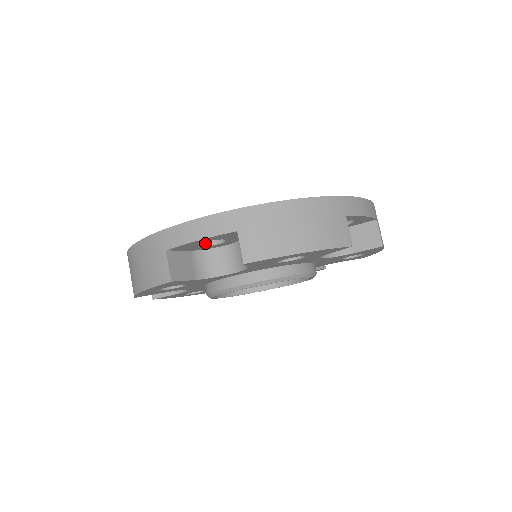
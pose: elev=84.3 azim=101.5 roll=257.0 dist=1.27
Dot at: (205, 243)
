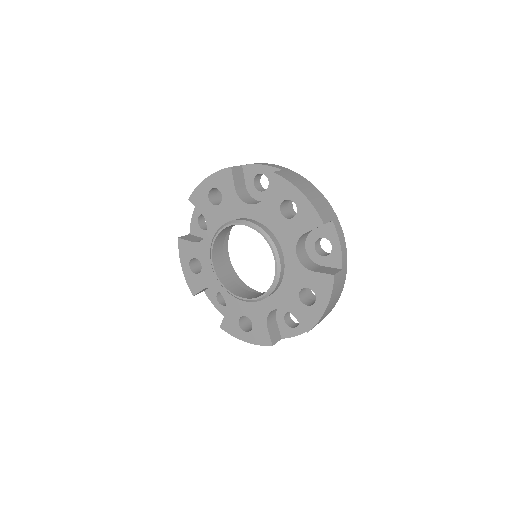
Dot at: (256, 187)
